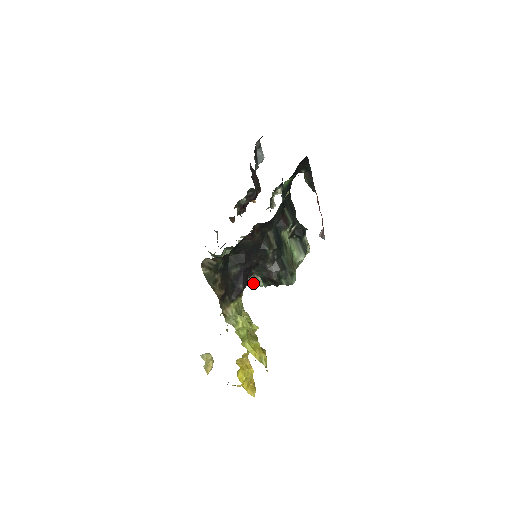
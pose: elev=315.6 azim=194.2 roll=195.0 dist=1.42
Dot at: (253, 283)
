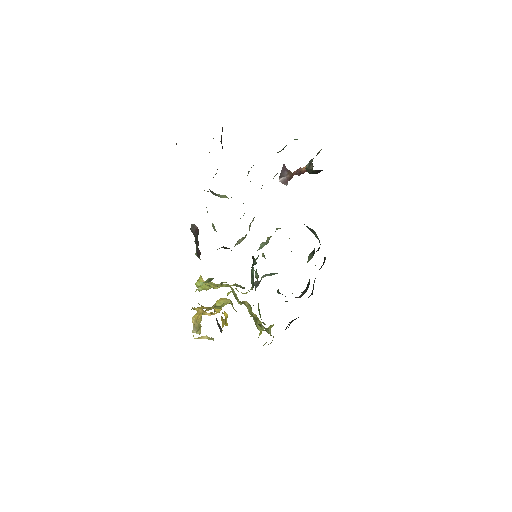
Dot at: occluded
